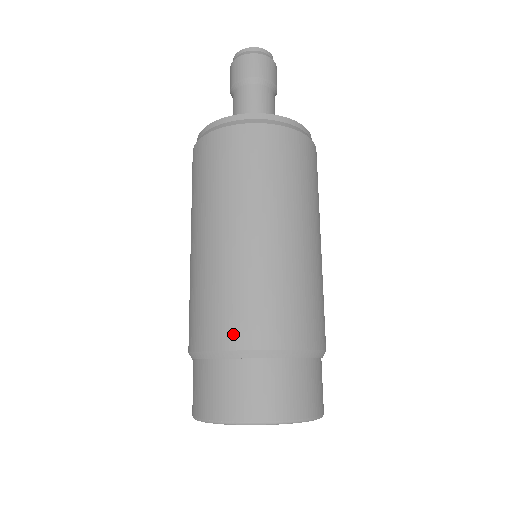
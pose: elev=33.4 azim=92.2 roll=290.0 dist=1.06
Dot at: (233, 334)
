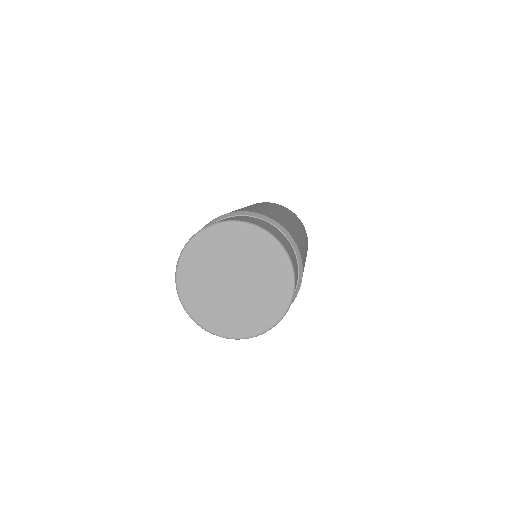
Dot at: occluded
